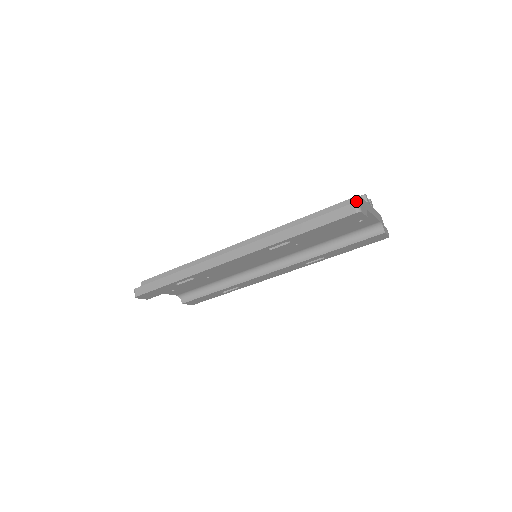
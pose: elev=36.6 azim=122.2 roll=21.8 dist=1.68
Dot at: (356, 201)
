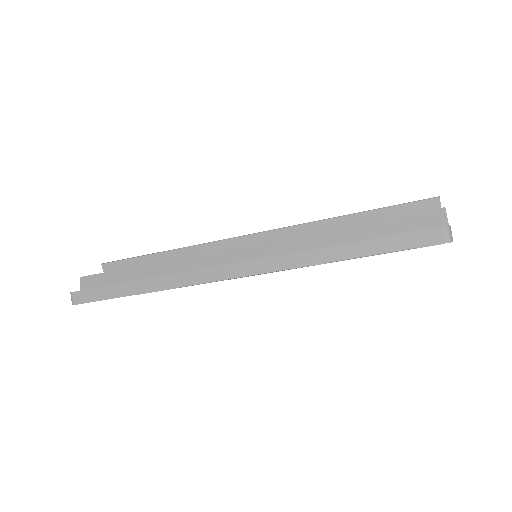
Dot at: (439, 217)
